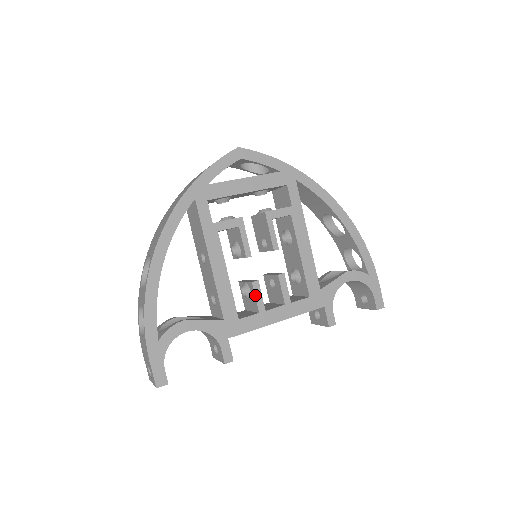
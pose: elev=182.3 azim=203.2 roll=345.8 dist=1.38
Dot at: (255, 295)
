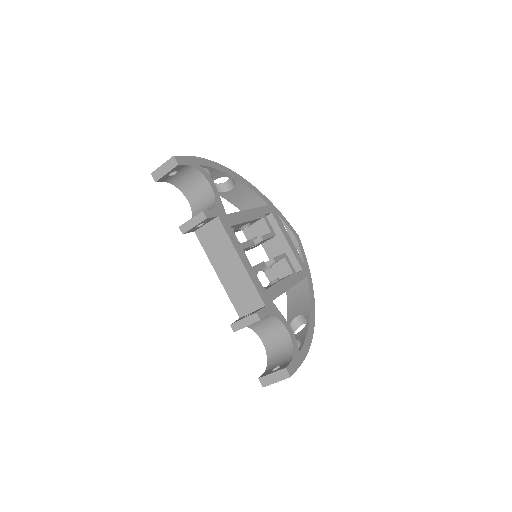
Dot at: (247, 241)
